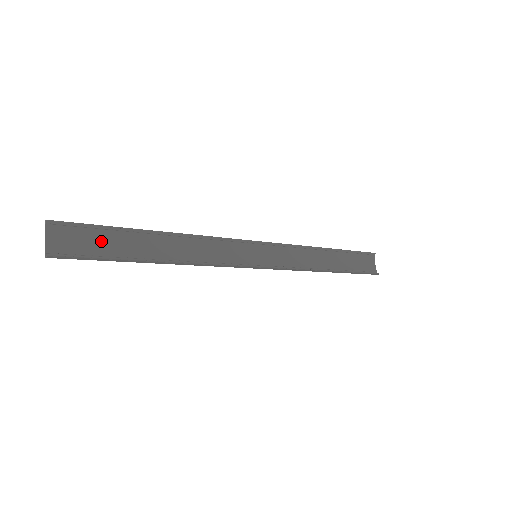
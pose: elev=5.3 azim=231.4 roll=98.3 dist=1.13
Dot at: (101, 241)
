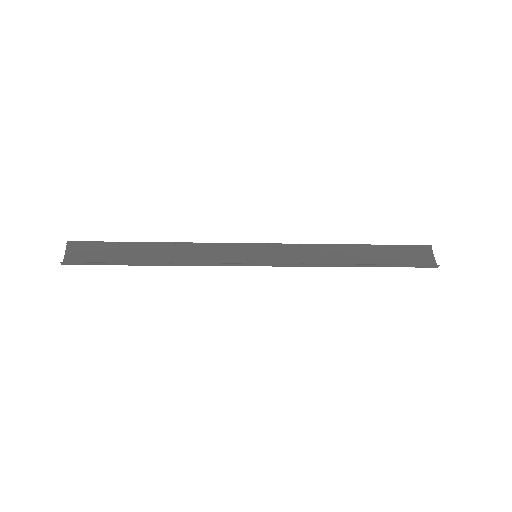
Dot at: (106, 253)
